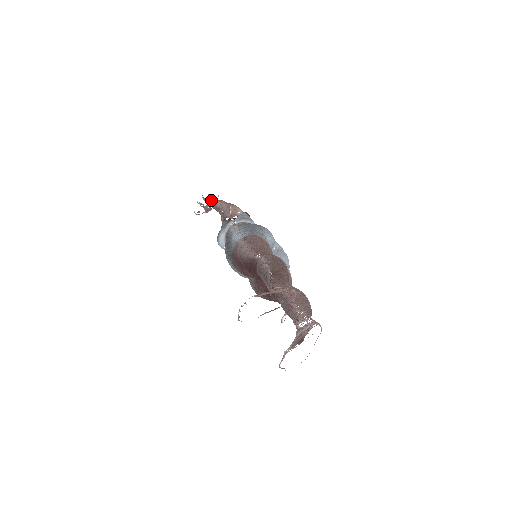
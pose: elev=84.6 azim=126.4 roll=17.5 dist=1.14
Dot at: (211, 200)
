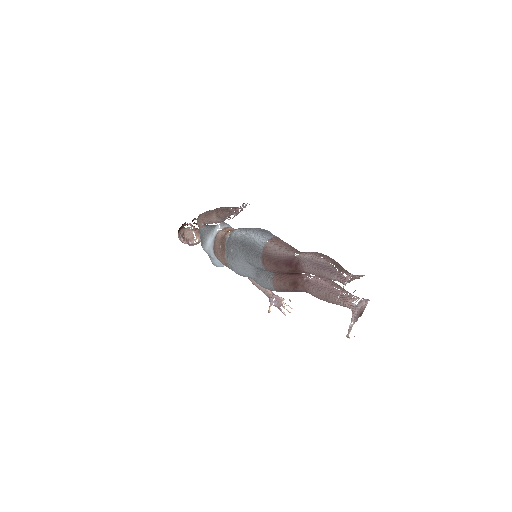
Dot at: (245, 207)
